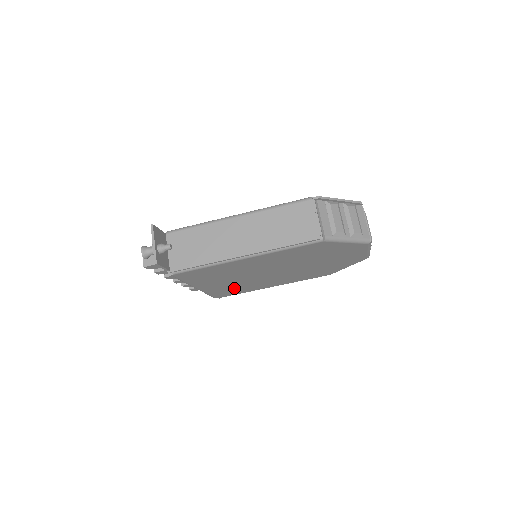
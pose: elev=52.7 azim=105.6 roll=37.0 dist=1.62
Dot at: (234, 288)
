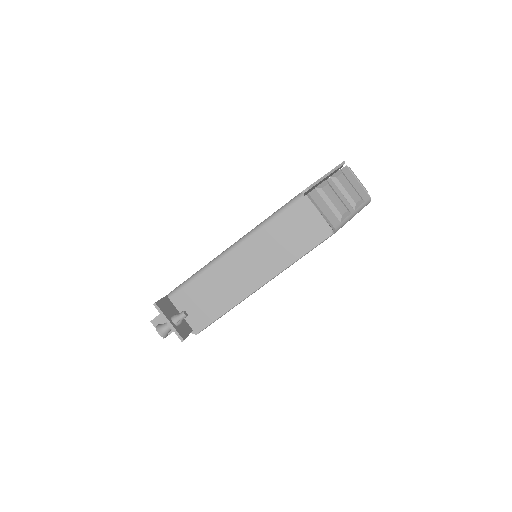
Dot at: occluded
